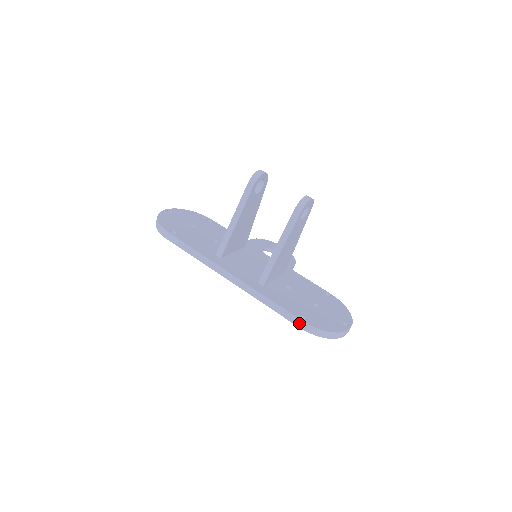
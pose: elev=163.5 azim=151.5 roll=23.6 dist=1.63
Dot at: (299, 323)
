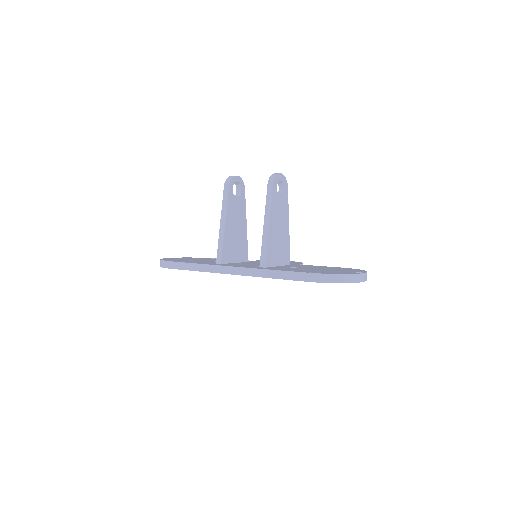
Dot at: (305, 277)
